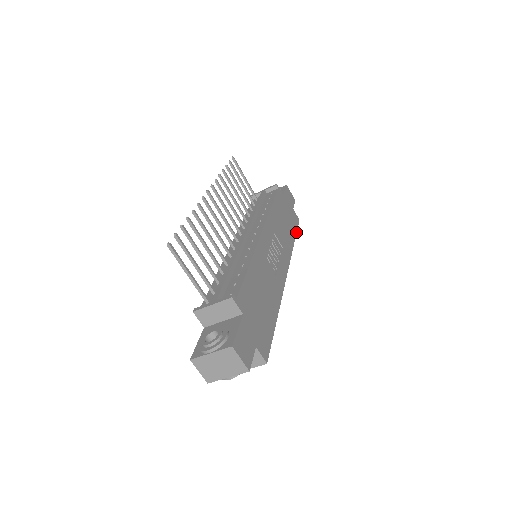
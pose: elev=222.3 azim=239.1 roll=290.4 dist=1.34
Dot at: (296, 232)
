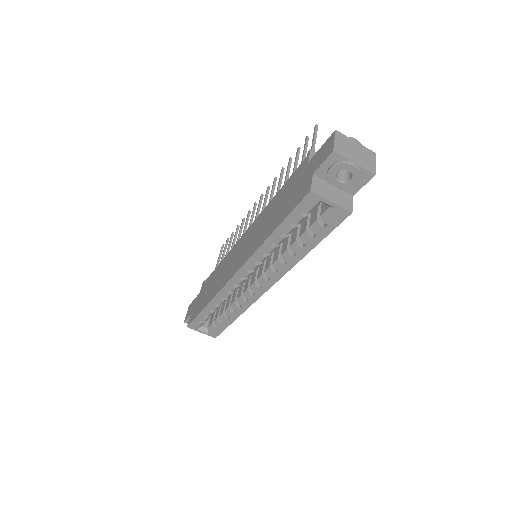
Dot at: occluded
